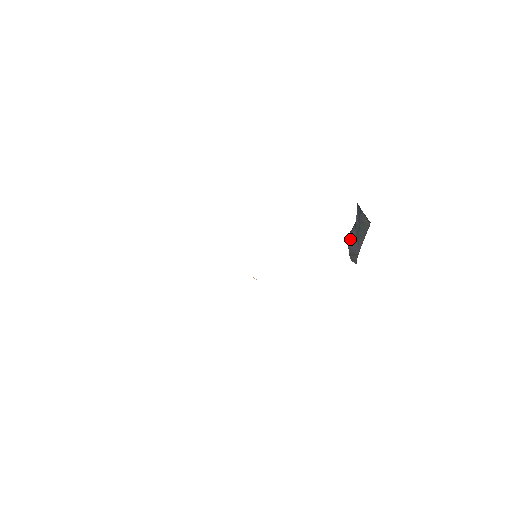
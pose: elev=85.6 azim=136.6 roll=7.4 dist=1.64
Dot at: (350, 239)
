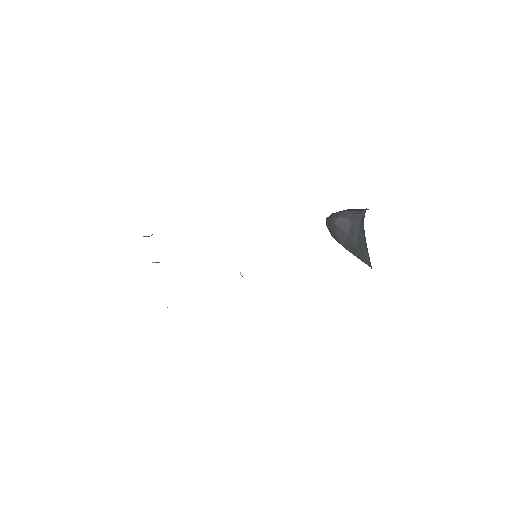
Dot at: (338, 228)
